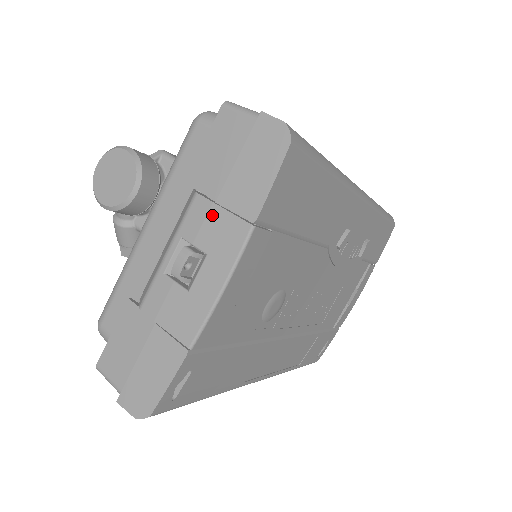
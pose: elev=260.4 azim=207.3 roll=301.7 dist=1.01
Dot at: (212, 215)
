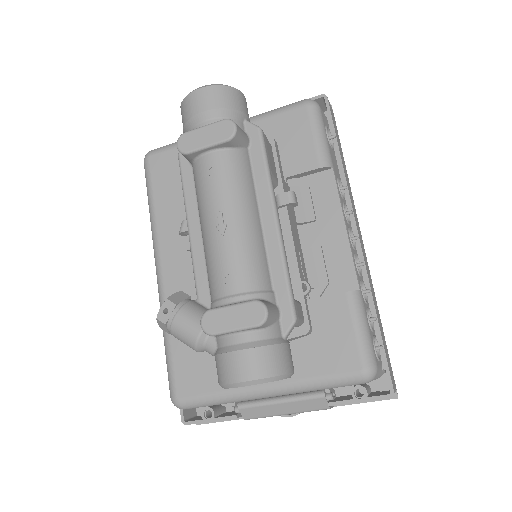
Dot at: occluded
